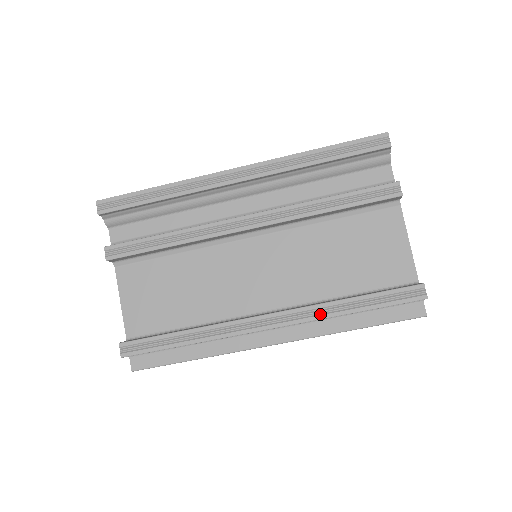
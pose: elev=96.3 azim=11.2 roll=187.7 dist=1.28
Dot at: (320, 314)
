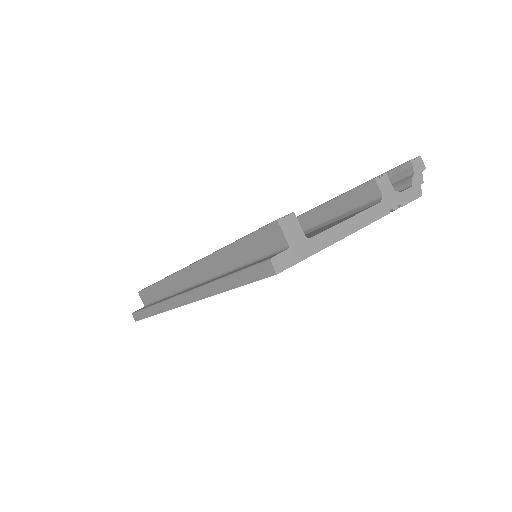
Dot at: occluded
